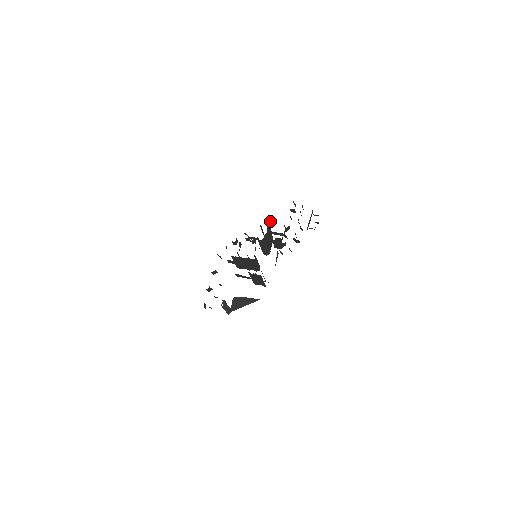
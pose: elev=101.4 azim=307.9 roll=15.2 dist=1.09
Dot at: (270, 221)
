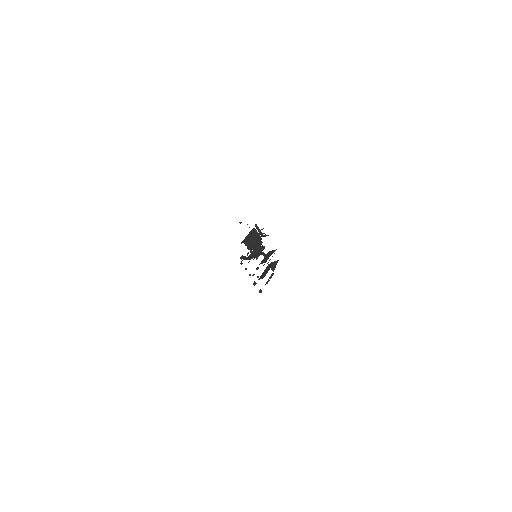
Dot at: (244, 242)
